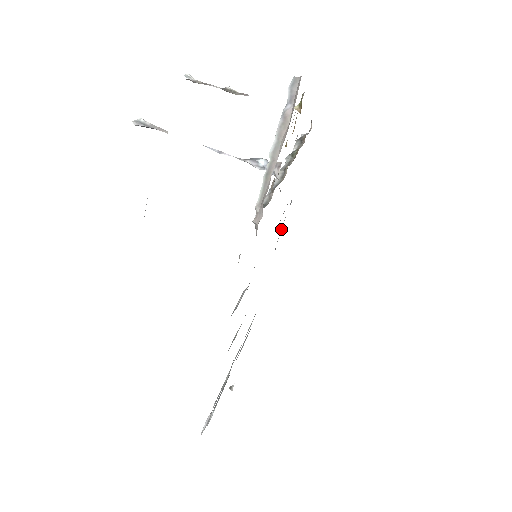
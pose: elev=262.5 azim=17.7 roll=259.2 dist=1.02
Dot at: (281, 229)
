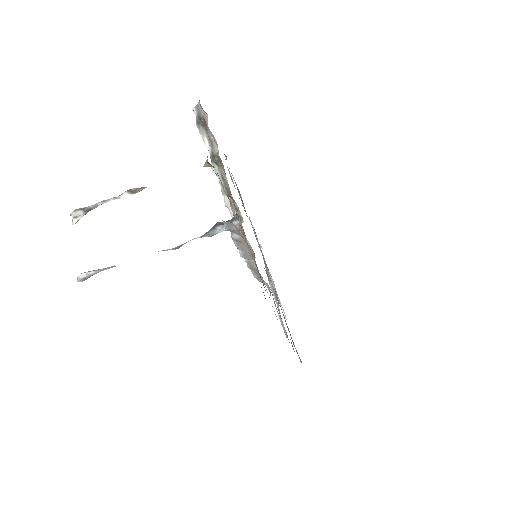
Dot at: occluded
